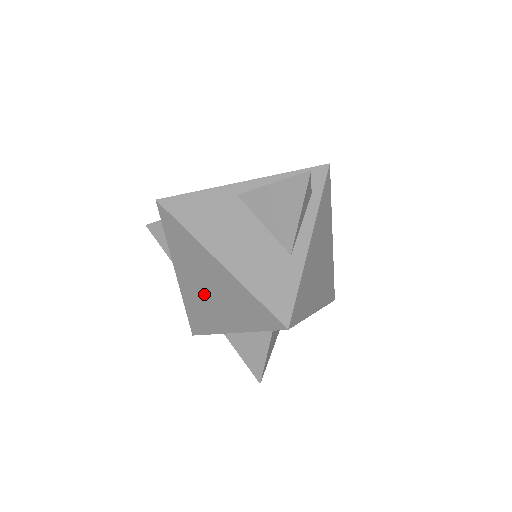
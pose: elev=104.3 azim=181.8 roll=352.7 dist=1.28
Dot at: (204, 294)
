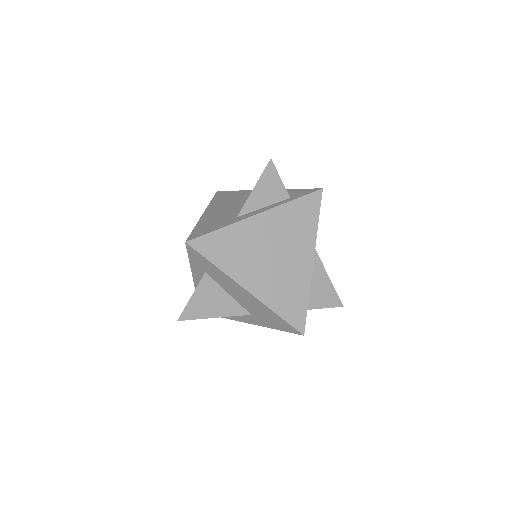
Dot at: occluded
